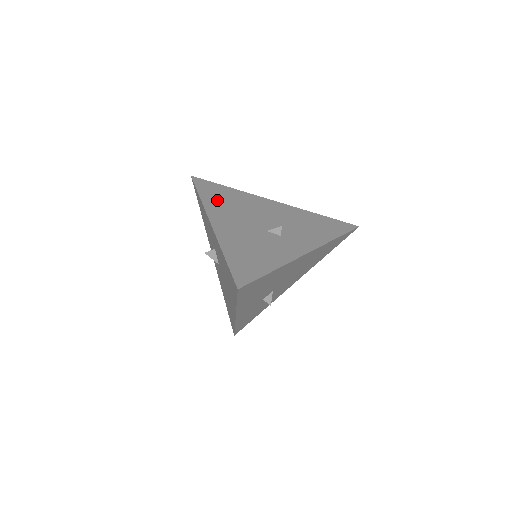
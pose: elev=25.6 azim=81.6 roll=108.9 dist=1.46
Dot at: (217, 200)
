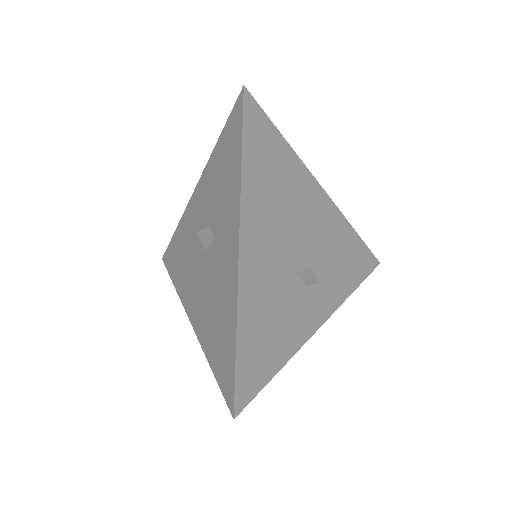
Dot at: (262, 179)
